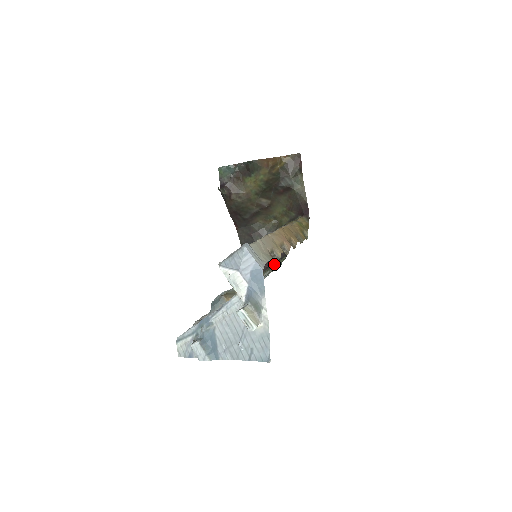
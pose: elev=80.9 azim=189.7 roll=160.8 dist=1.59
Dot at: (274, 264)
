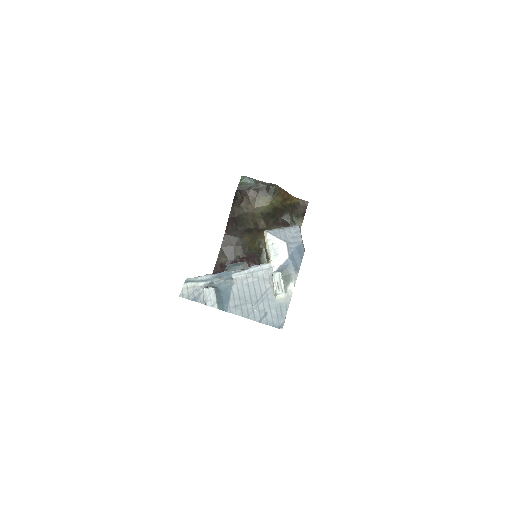
Dot at: occluded
